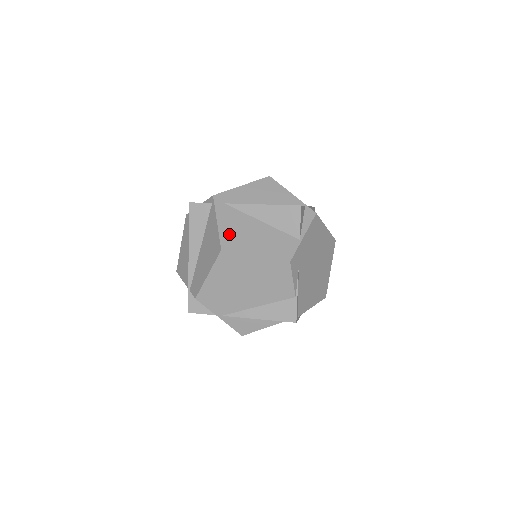
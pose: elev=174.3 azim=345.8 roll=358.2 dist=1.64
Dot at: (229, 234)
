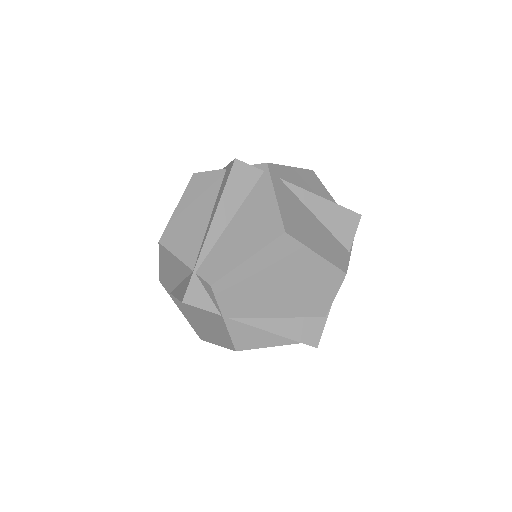
Dot at: (290, 216)
